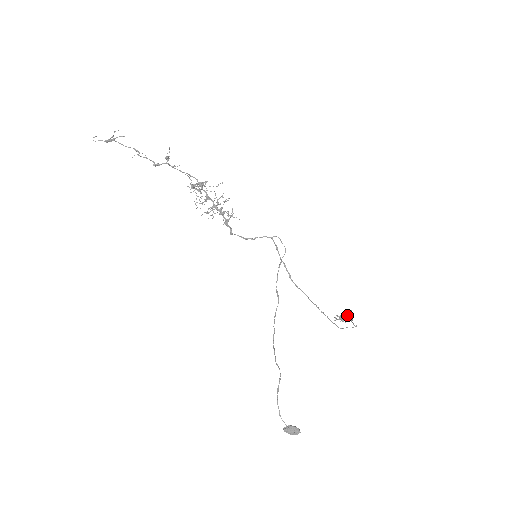
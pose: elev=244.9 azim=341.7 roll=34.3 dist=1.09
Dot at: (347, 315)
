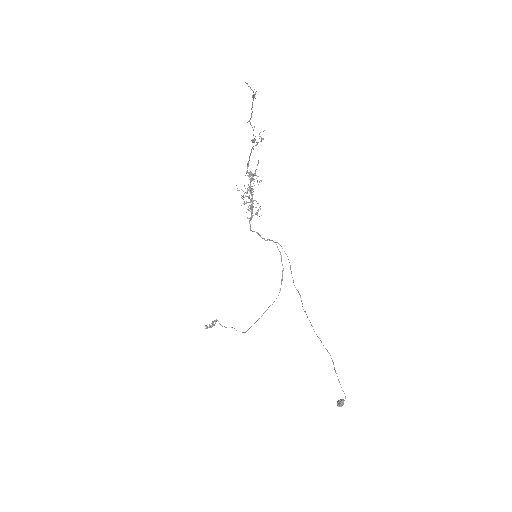
Dot at: occluded
